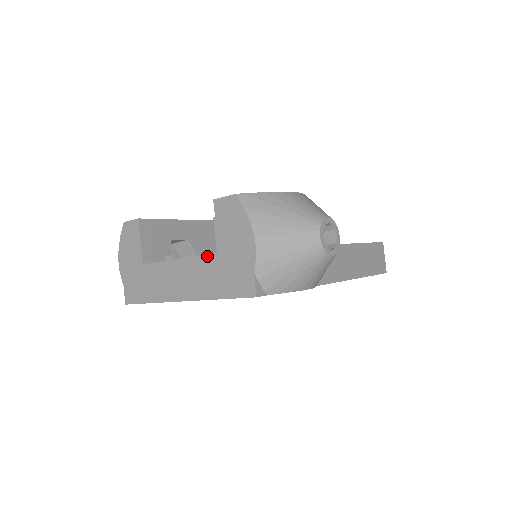
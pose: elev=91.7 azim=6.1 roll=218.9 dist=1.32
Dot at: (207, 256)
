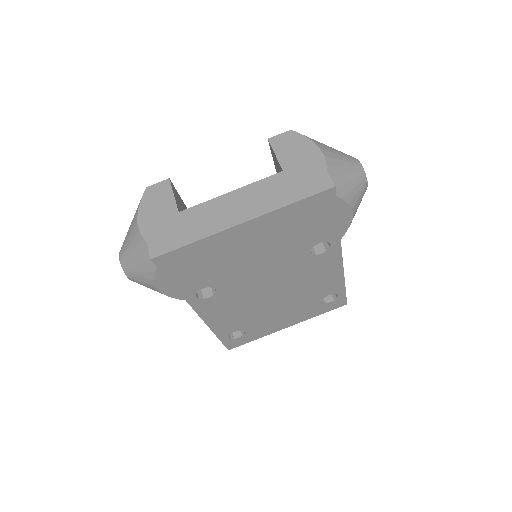
Dot at: (269, 177)
